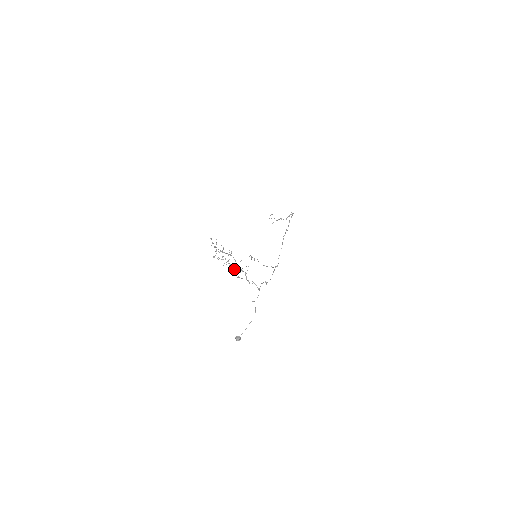
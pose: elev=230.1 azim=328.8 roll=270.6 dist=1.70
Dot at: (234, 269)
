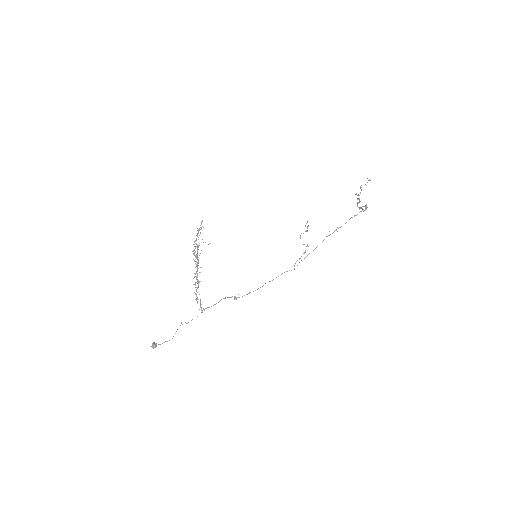
Dot at: (195, 274)
